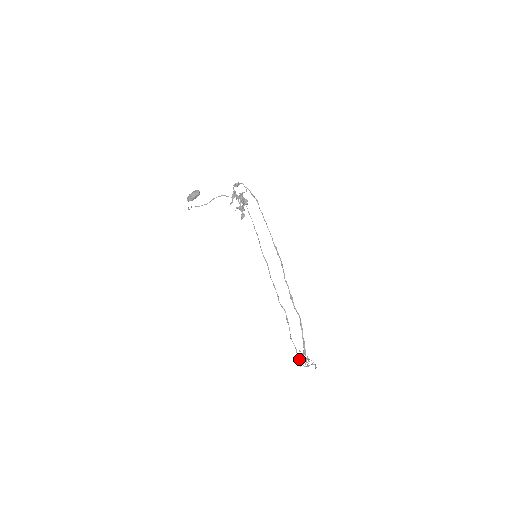
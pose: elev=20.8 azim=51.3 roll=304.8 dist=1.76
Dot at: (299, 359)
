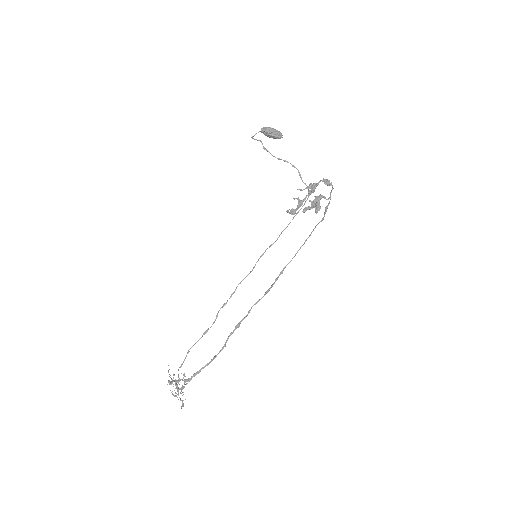
Dot at: (176, 381)
